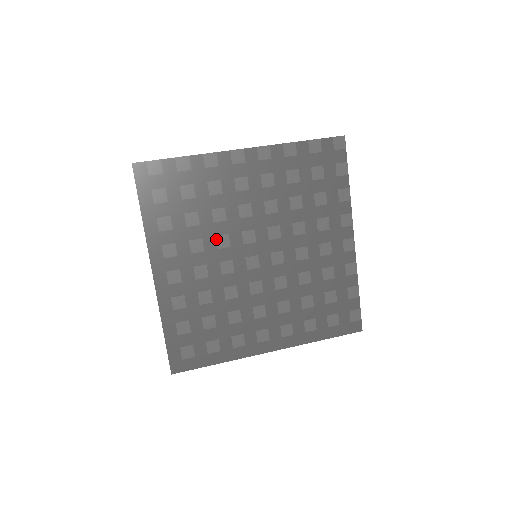
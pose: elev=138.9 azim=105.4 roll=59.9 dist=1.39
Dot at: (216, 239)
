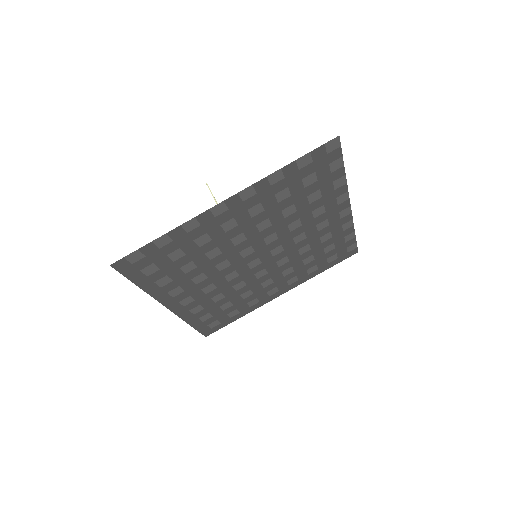
Dot at: (216, 267)
